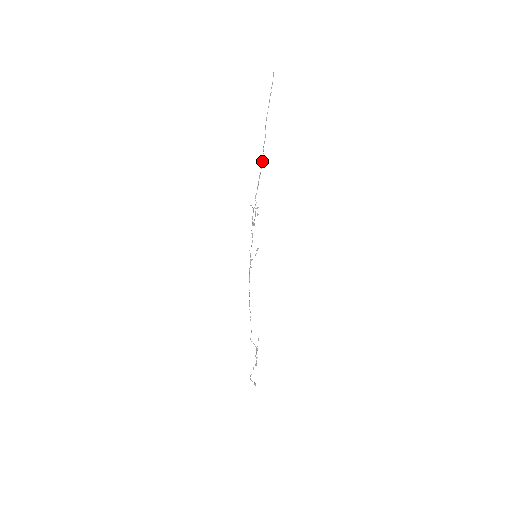
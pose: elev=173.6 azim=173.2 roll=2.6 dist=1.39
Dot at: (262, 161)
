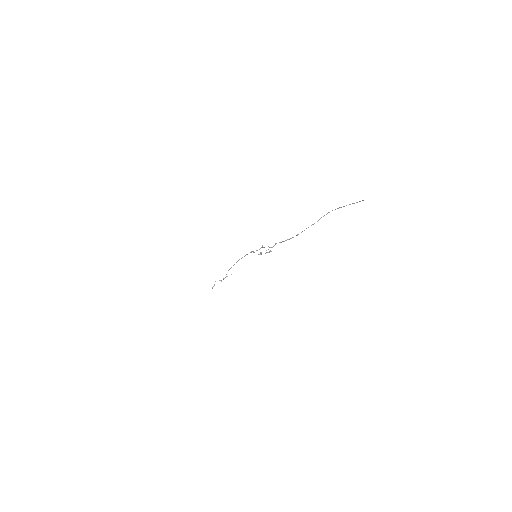
Dot at: occluded
